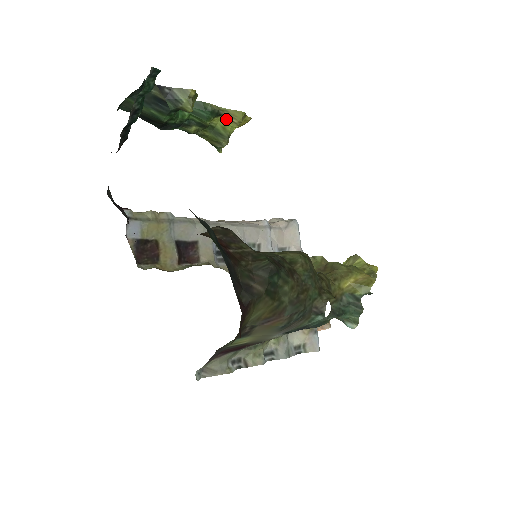
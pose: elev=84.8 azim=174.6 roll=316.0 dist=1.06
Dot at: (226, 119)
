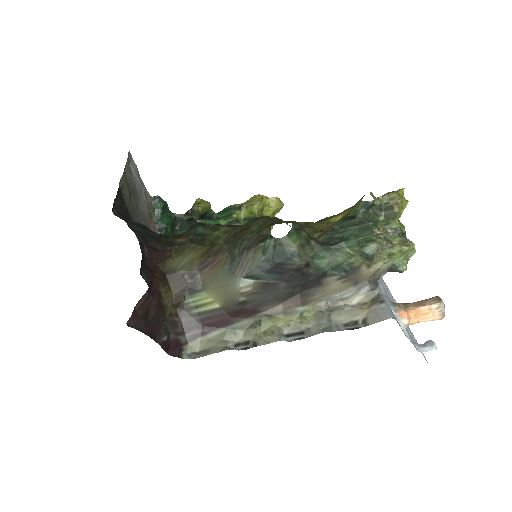
Dot at: (248, 207)
